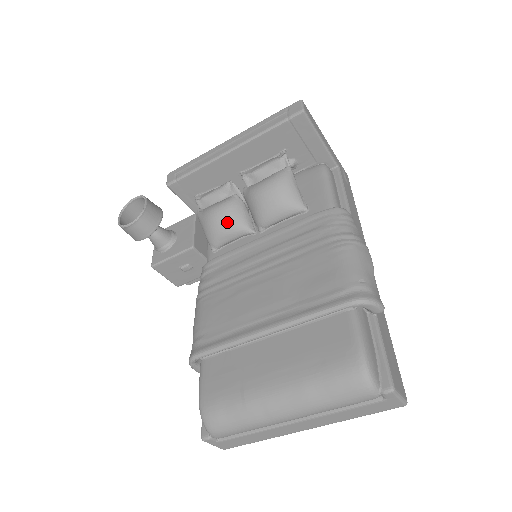
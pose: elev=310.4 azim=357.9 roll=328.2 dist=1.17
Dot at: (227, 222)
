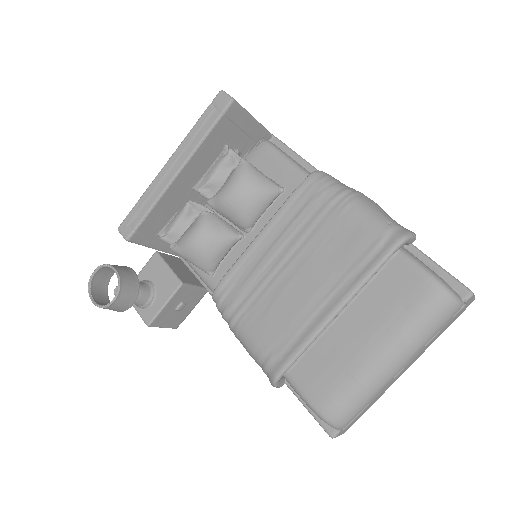
Dot at: (214, 241)
